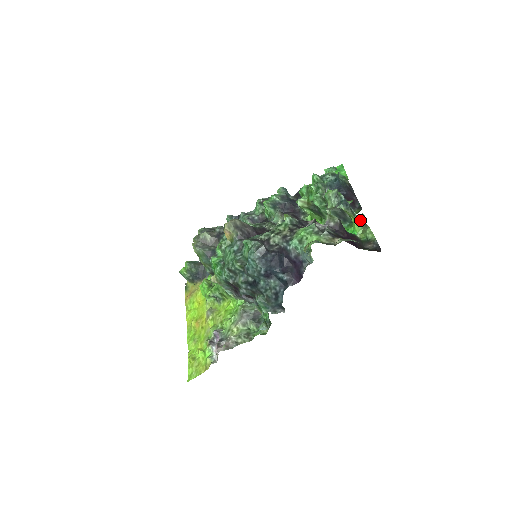
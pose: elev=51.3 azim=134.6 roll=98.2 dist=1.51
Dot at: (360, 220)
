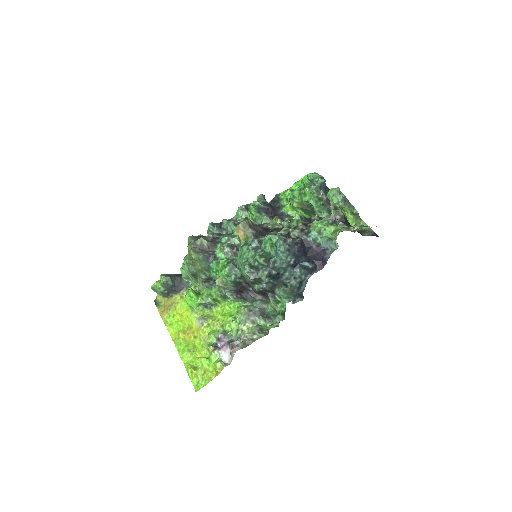
Dot at: (356, 213)
